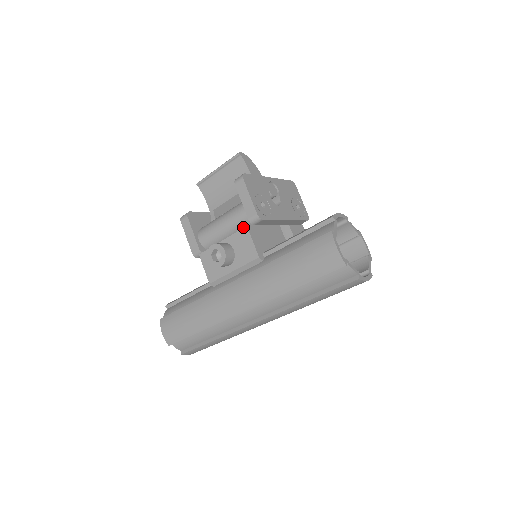
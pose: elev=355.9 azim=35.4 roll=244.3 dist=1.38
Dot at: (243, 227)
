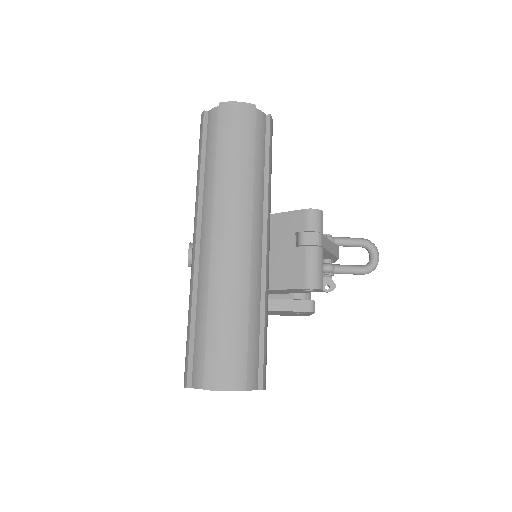
Dot at: occluded
